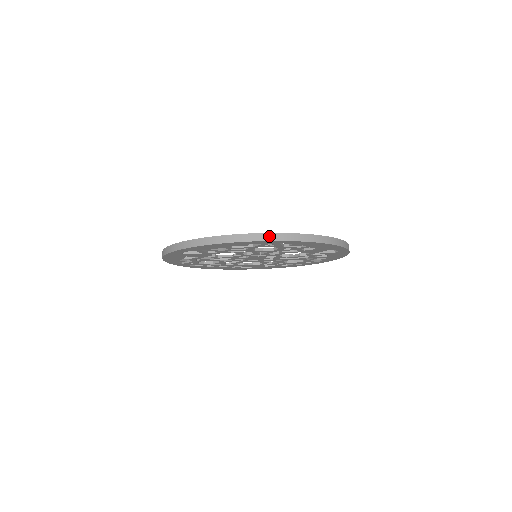
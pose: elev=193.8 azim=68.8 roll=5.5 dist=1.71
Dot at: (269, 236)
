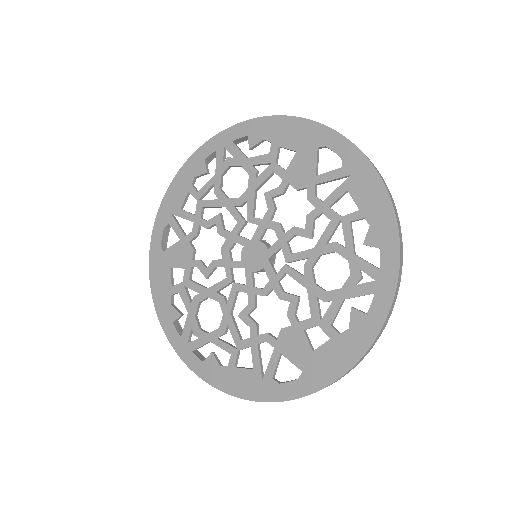
Dot at: occluded
